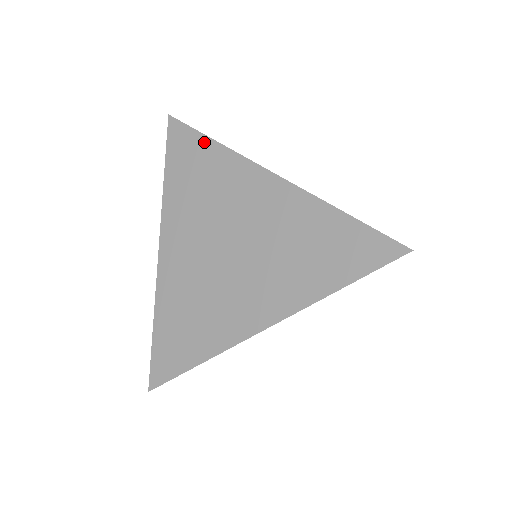
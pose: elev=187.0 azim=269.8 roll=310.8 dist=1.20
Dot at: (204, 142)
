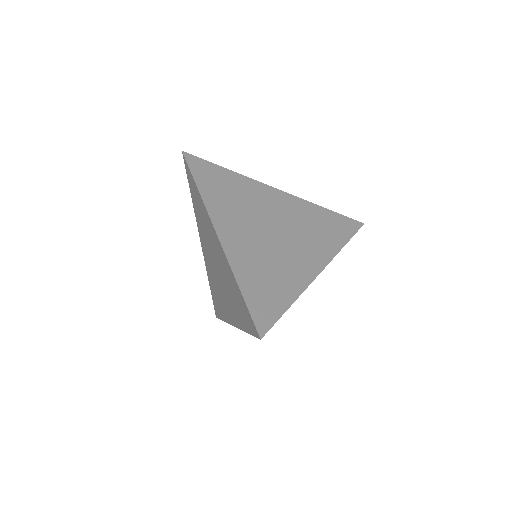
Dot at: (195, 186)
